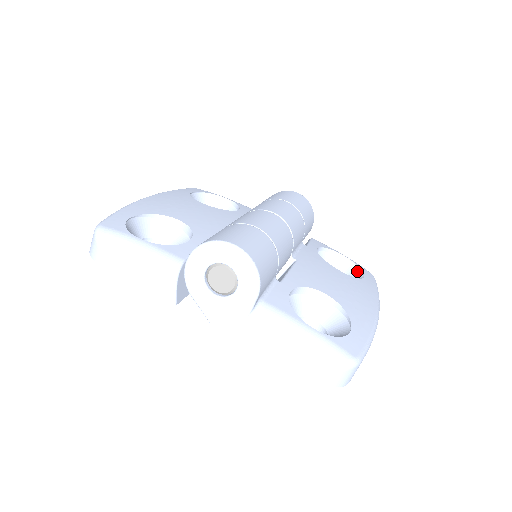
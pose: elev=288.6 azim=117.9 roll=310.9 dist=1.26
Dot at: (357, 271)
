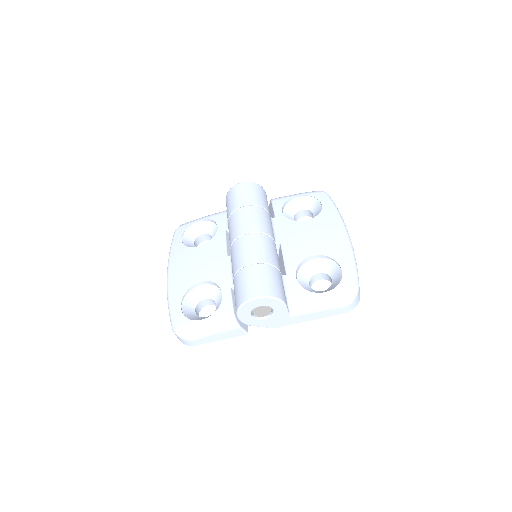
Dot at: (314, 201)
